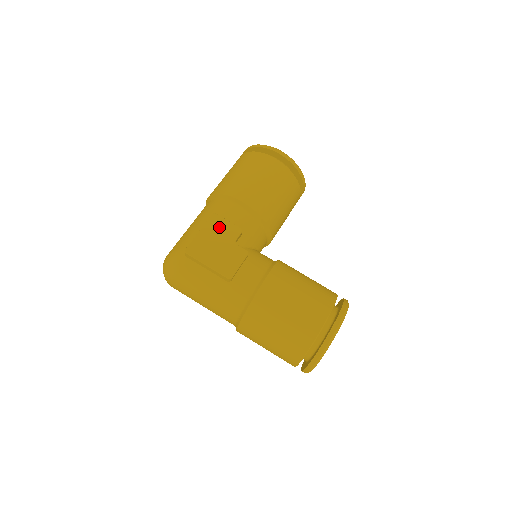
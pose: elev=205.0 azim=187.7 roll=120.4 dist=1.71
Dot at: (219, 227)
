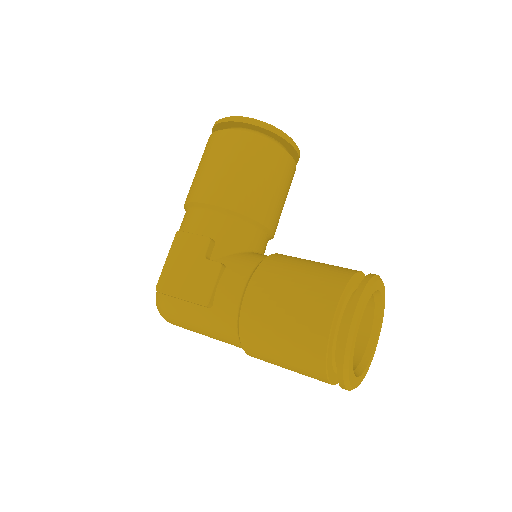
Dot at: (185, 246)
